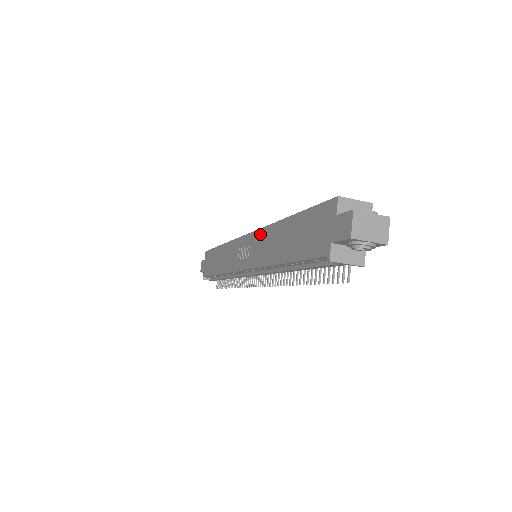
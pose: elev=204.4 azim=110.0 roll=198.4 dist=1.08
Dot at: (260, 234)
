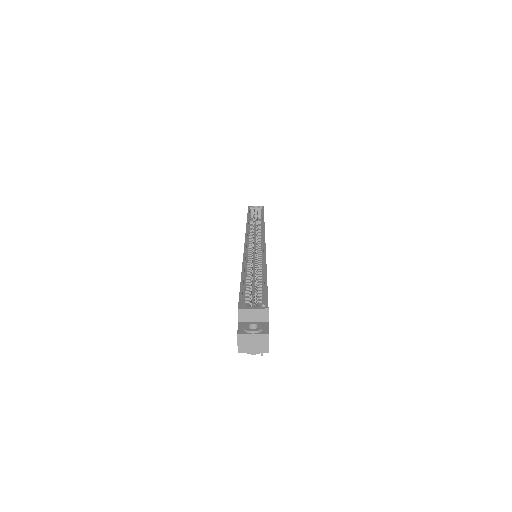
Dot at: occluded
